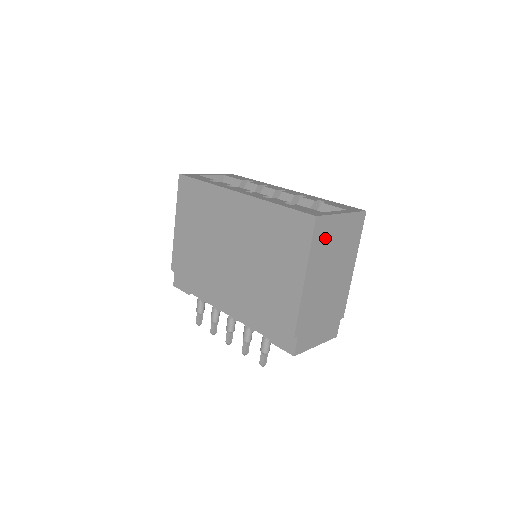
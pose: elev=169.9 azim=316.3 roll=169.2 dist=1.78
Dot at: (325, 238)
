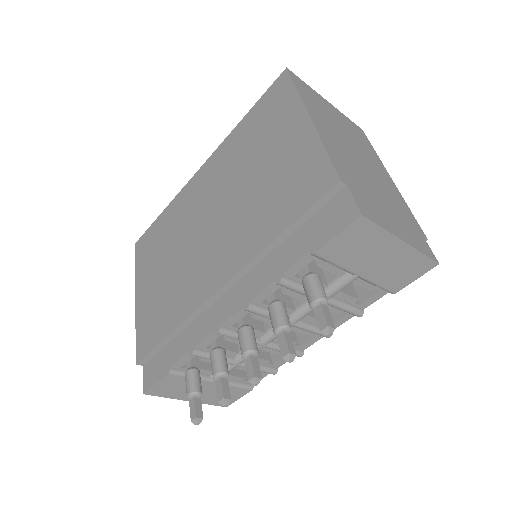
Dot at: (315, 102)
